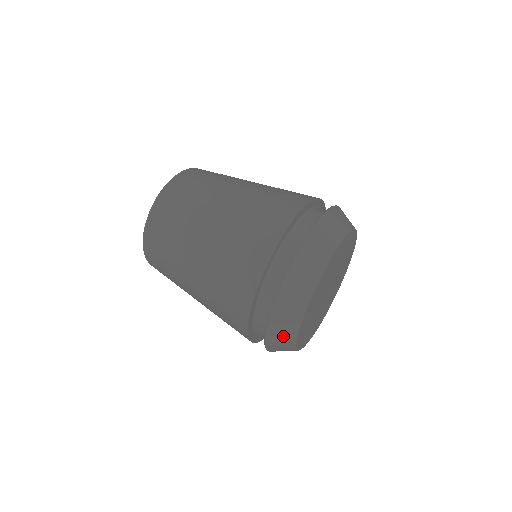
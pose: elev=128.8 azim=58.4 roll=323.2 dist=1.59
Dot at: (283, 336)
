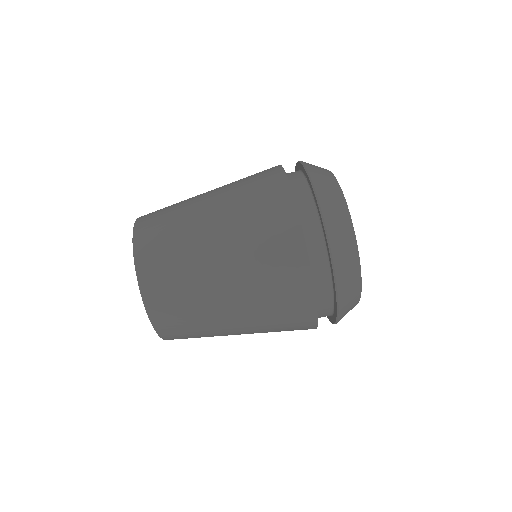
Dot at: occluded
